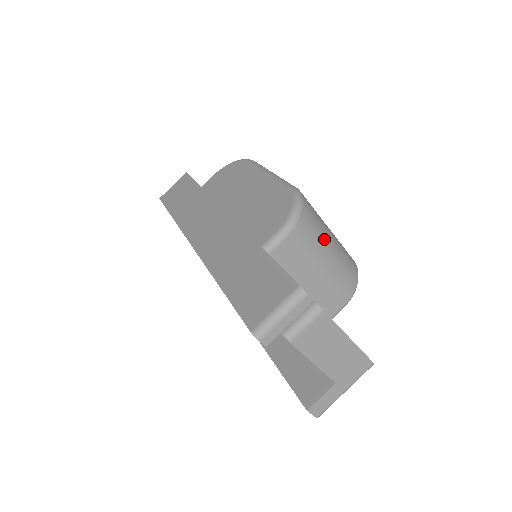
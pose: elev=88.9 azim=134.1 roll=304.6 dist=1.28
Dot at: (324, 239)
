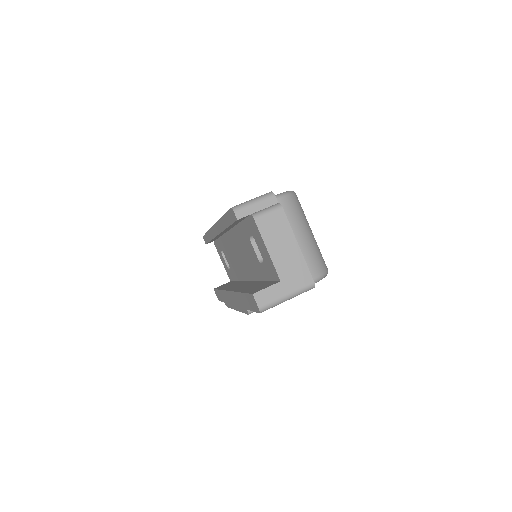
Dot at: (304, 223)
